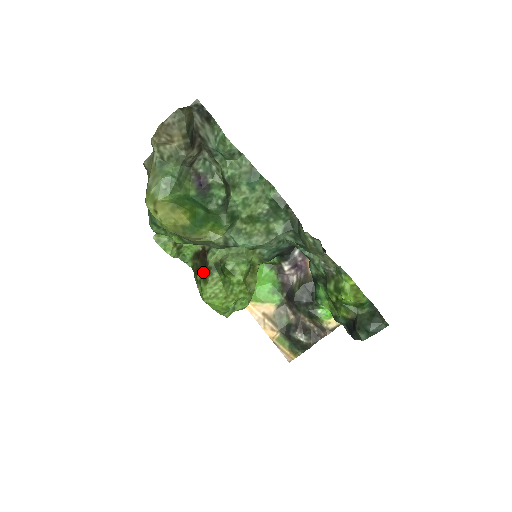
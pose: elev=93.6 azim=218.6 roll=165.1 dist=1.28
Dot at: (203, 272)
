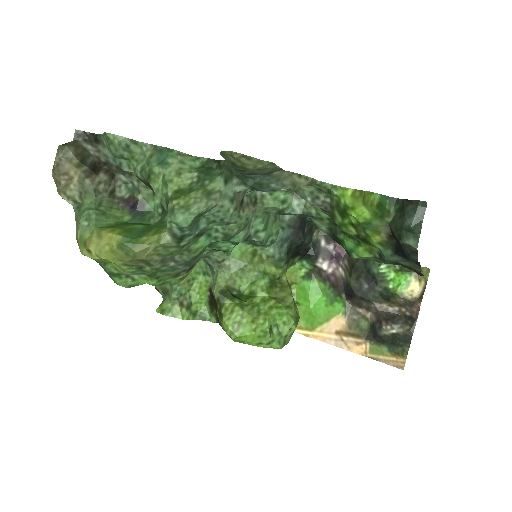
Dot at: (218, 311)
